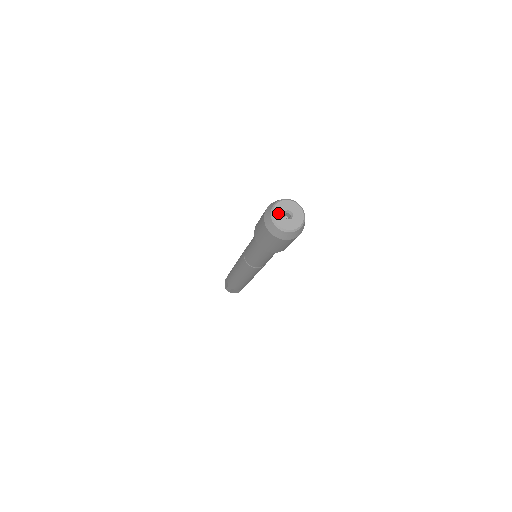
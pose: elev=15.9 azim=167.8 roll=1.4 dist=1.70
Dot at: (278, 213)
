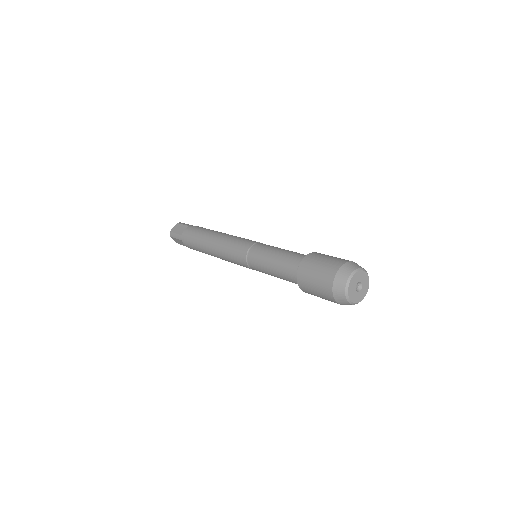
Dot at: (355, 279)
